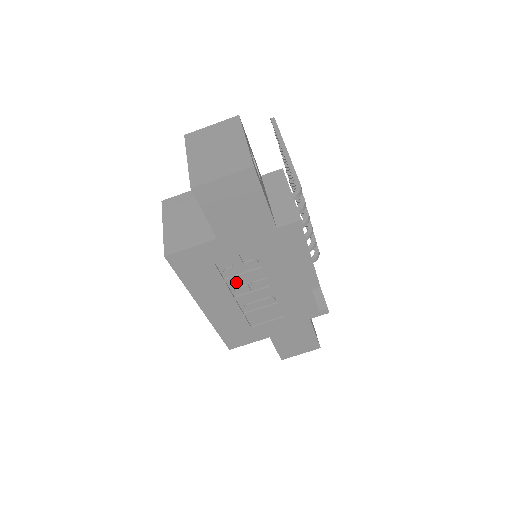
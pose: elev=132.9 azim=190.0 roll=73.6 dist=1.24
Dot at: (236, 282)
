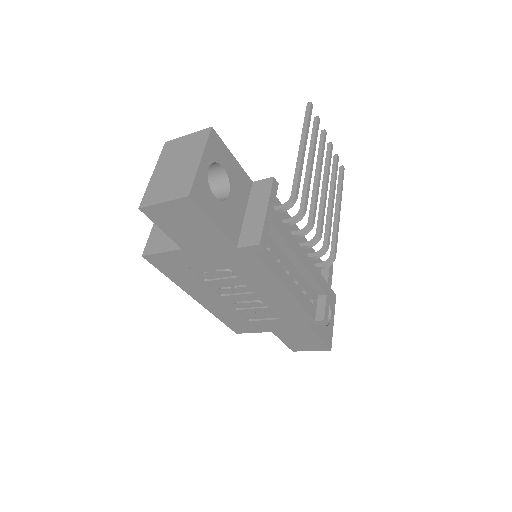
Dot at: (219, 284)
